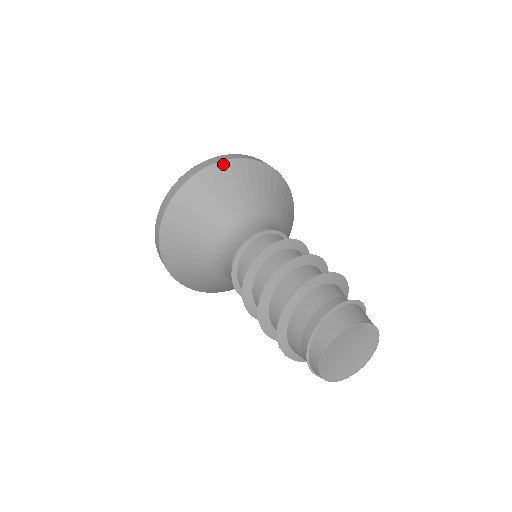
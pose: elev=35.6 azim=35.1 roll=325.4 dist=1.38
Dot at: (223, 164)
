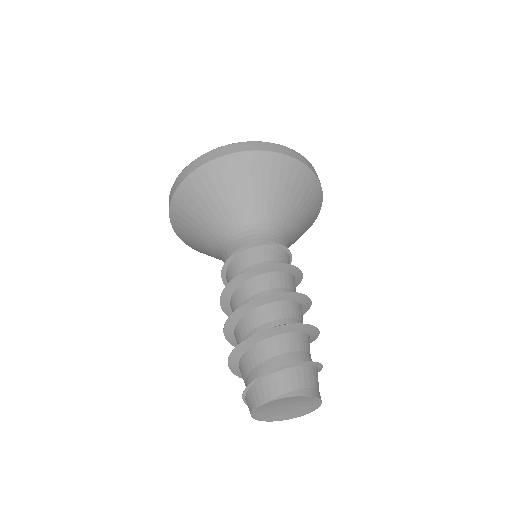
Dot at: (192, 177)
